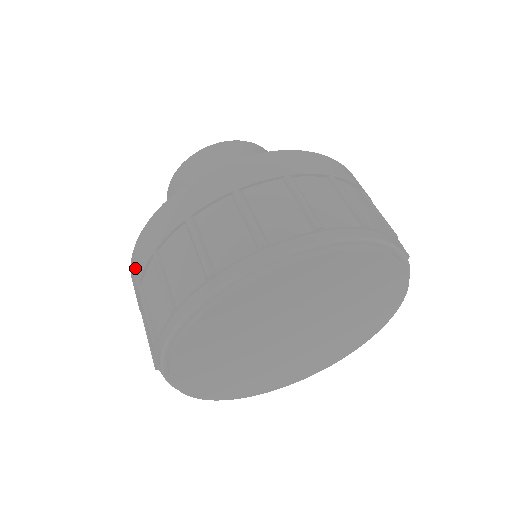
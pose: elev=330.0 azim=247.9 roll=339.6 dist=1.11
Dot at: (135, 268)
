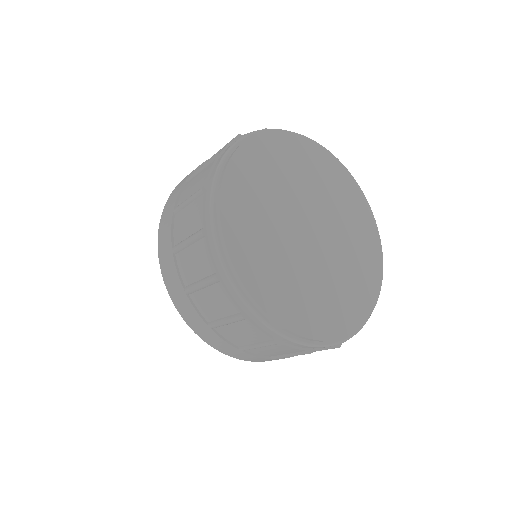
Dot at: (164, 249)
